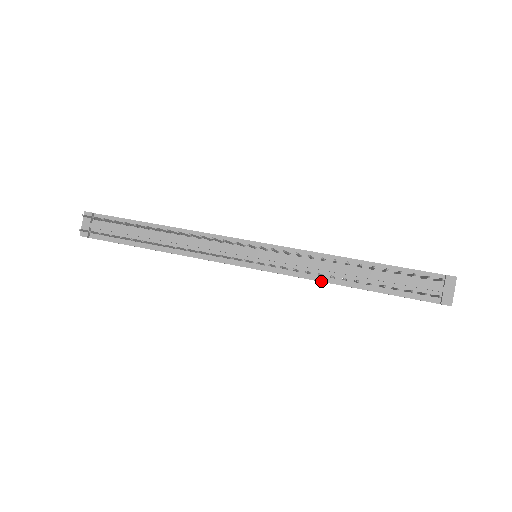
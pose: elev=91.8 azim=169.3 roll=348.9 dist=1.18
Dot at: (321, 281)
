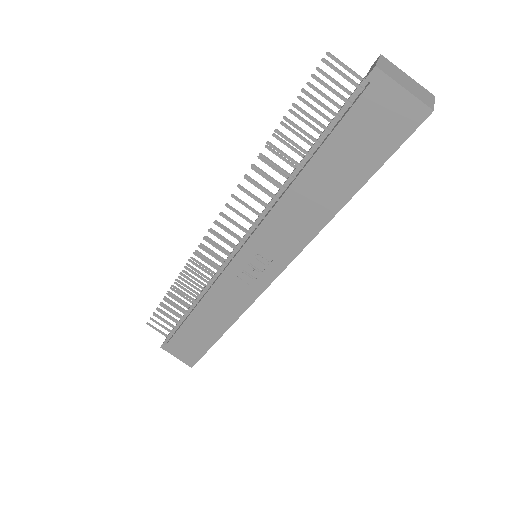
Dot at: (277, 201)
